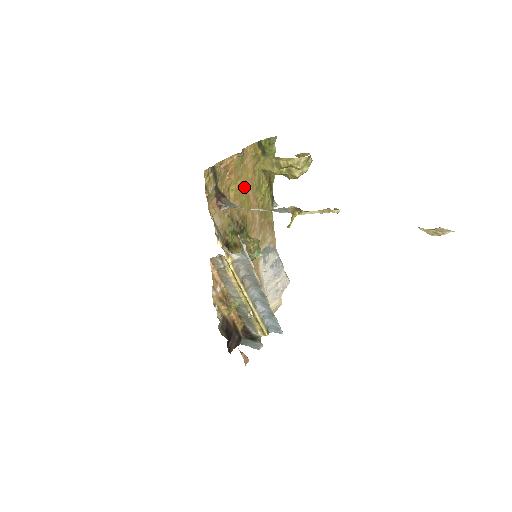
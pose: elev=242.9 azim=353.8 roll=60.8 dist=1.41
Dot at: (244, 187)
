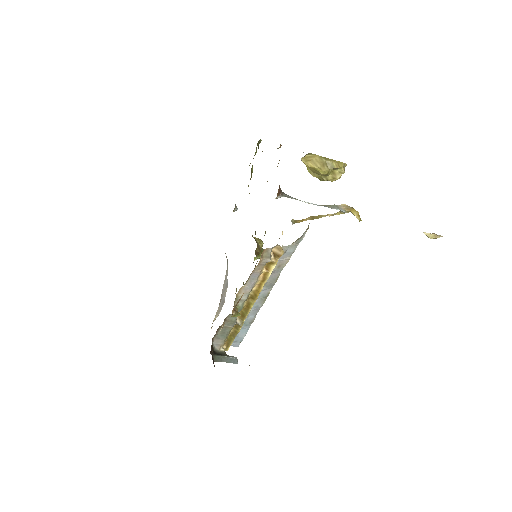
Dot at: occluded
